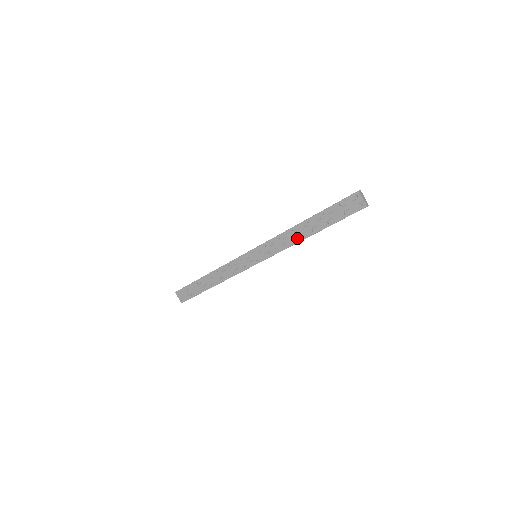
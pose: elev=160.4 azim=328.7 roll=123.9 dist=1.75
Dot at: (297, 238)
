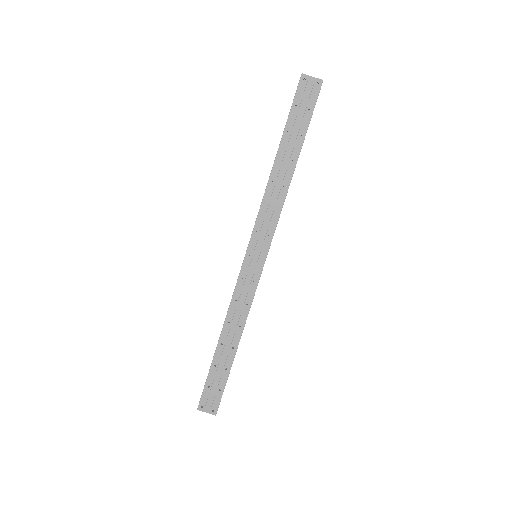
Dot at: (283, 187)
